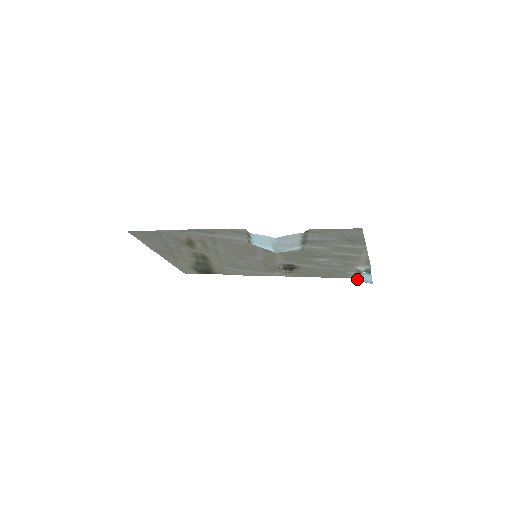
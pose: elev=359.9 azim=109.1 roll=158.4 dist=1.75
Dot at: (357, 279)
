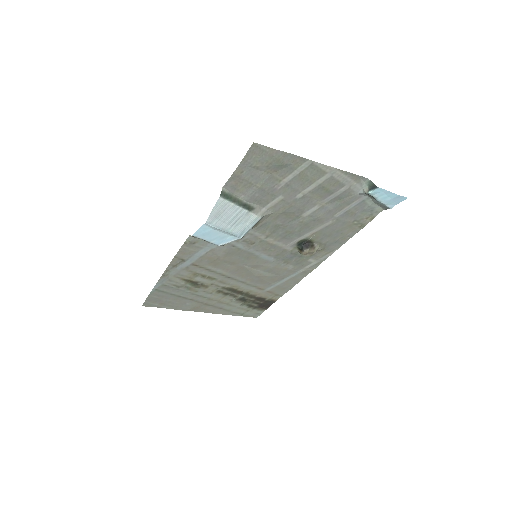
Dot at: (385, 206)
